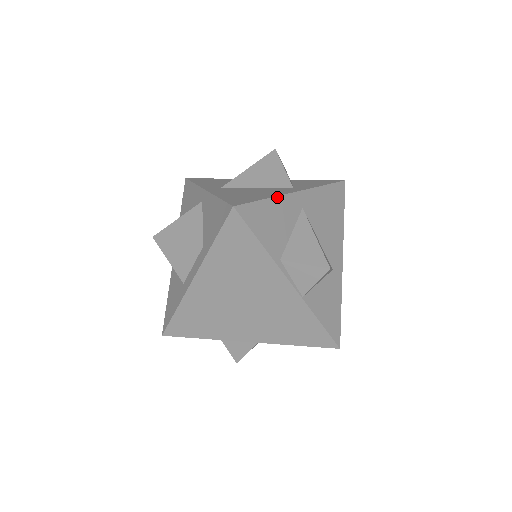
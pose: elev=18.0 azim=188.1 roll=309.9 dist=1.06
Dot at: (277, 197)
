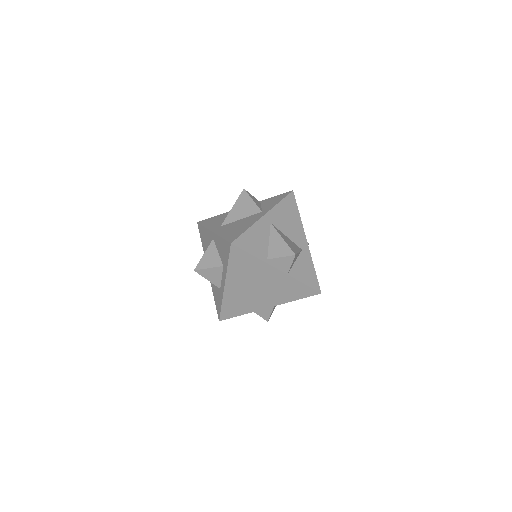
Dot at: (253, 225)
